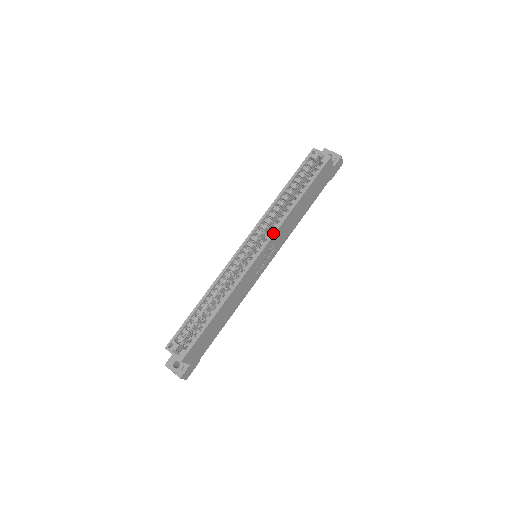
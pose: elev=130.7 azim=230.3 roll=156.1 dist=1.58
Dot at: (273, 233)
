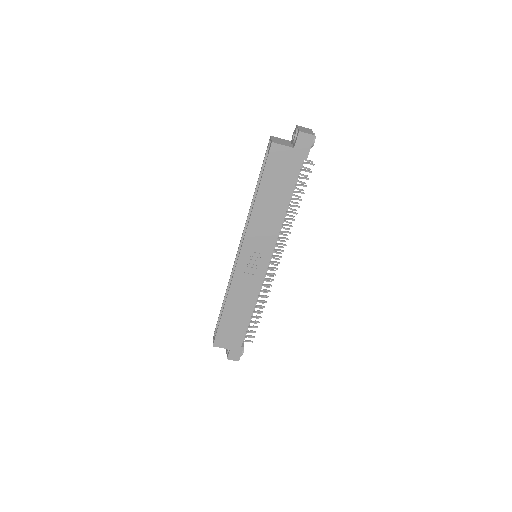
Dot at: (244, 236)
